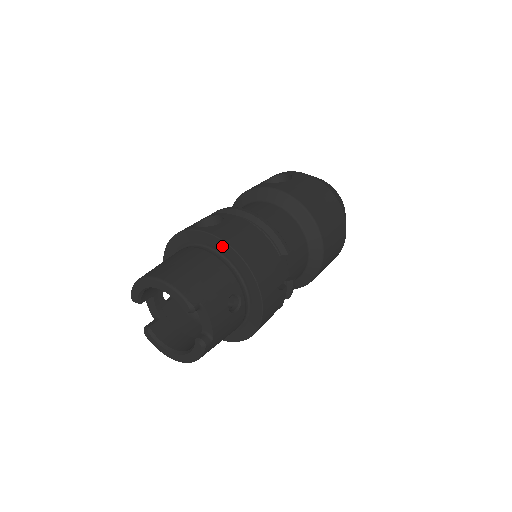
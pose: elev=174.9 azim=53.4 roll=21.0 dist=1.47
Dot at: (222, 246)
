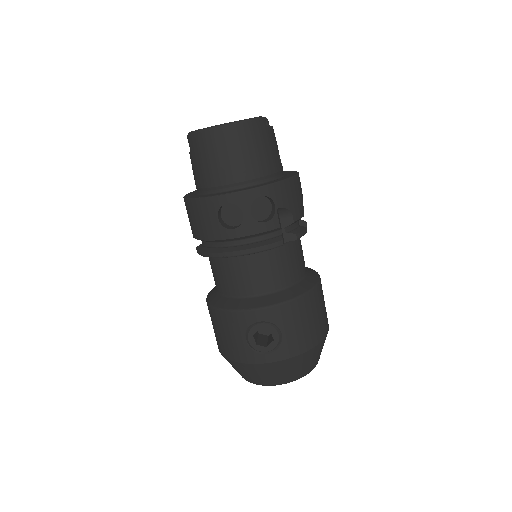
Dot at: occluded
